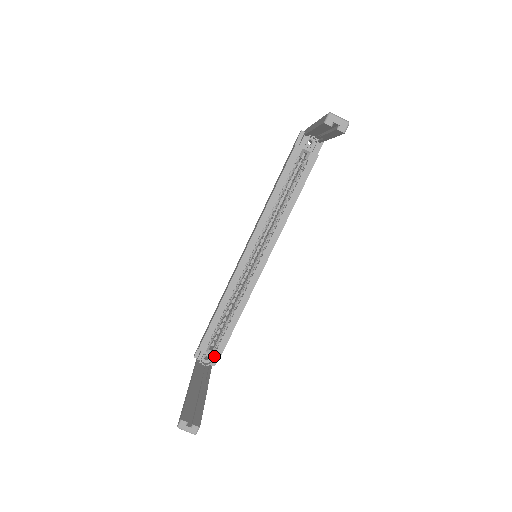
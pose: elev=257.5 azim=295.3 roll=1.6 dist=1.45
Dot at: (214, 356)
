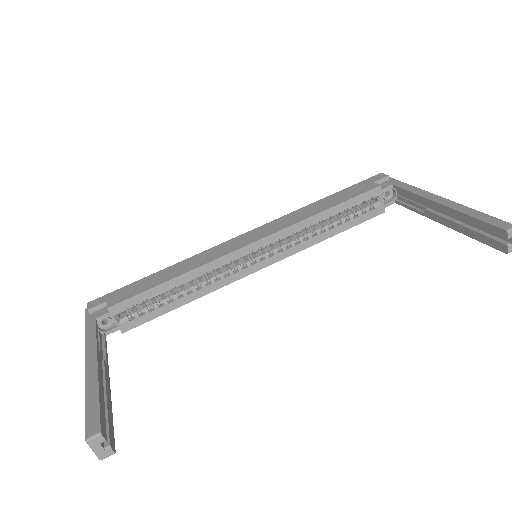
Dot at: (119, 327)
